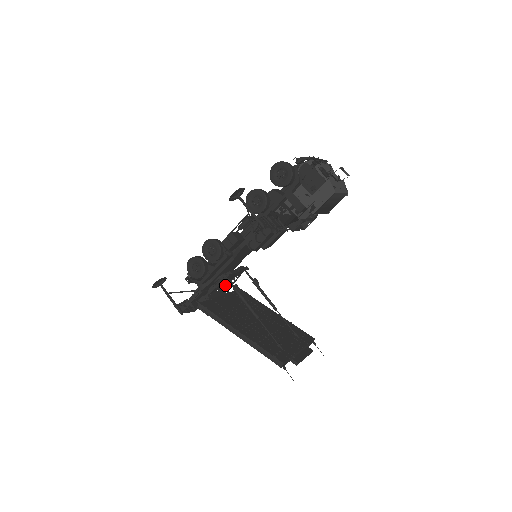
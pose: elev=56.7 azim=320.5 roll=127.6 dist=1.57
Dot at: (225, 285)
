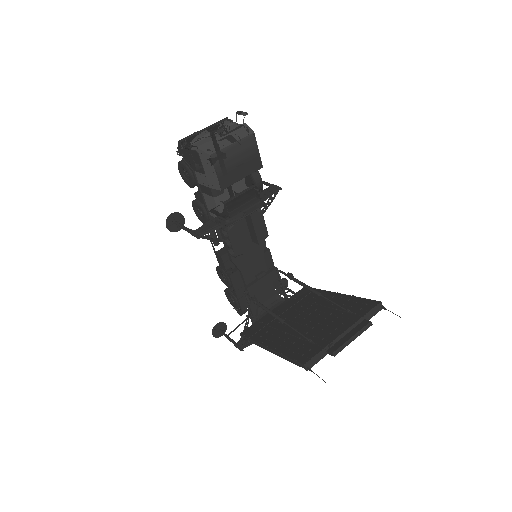
Dot at: (274, 296)
